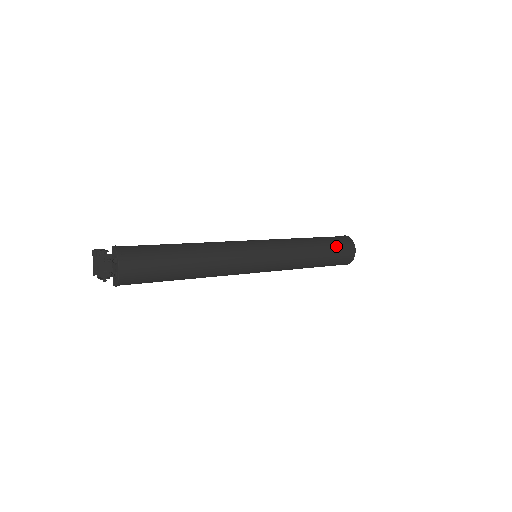
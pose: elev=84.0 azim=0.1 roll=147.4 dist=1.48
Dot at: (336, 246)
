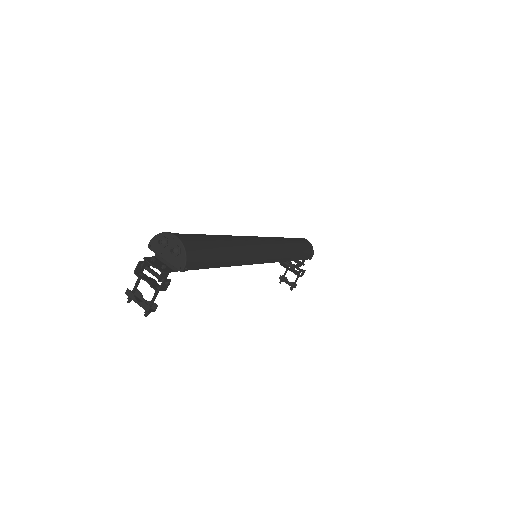
Dot at: occluded
